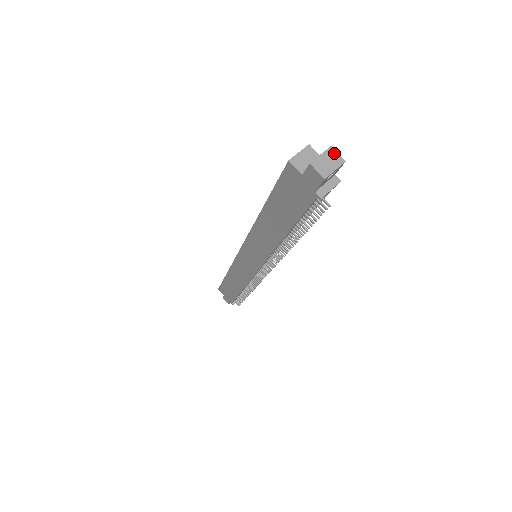
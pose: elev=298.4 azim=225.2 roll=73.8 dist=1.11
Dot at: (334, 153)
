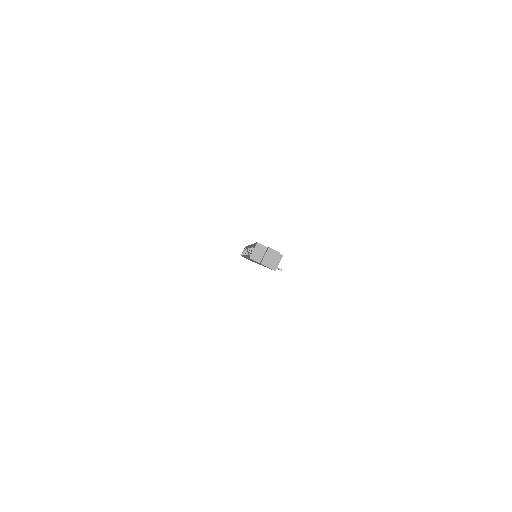
Dot at: (272, 251)
